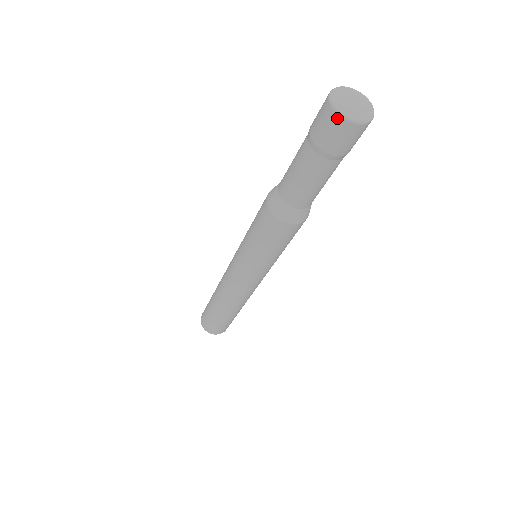
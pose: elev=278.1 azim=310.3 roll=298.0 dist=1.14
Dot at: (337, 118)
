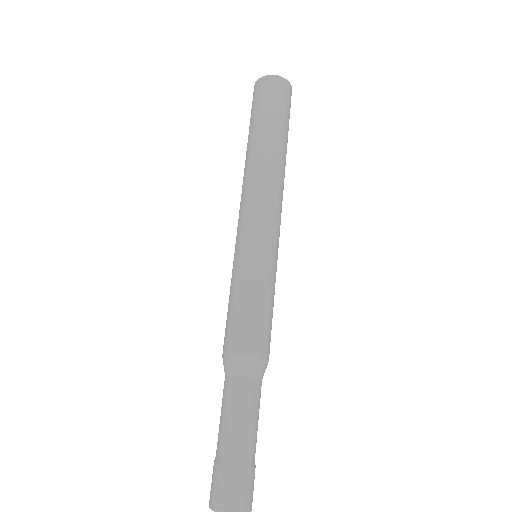
Dot at: occluded
